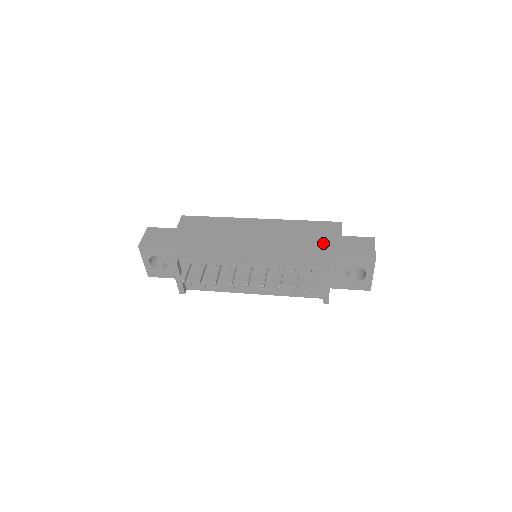
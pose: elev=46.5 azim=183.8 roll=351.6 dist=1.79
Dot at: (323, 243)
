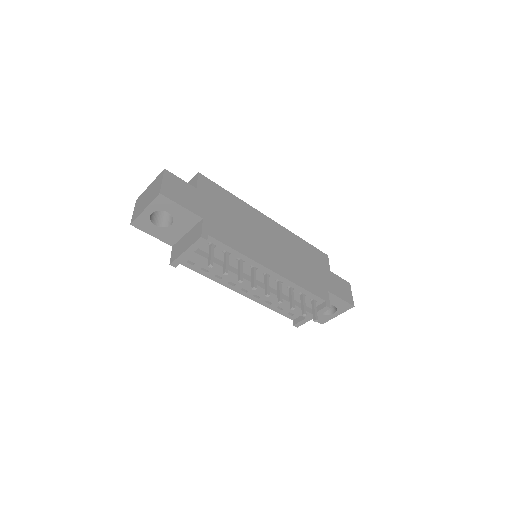
Dot at: (321, 273)
